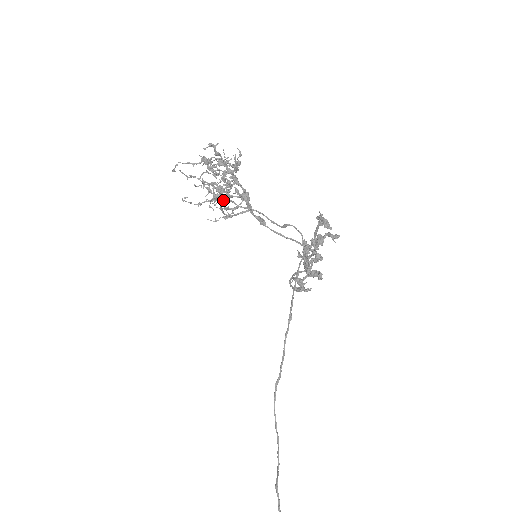
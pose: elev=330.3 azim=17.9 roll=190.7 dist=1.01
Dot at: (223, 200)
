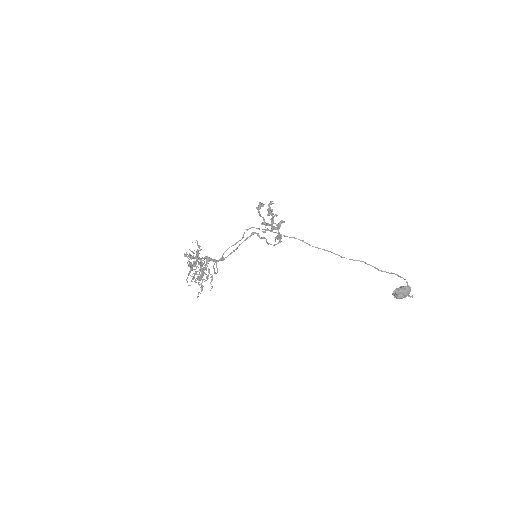
Dot at: occluded
